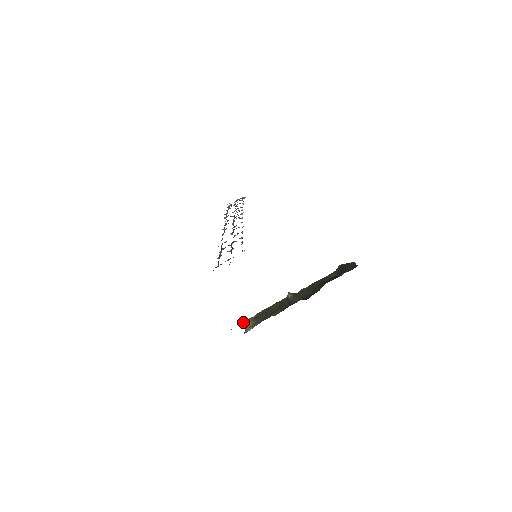
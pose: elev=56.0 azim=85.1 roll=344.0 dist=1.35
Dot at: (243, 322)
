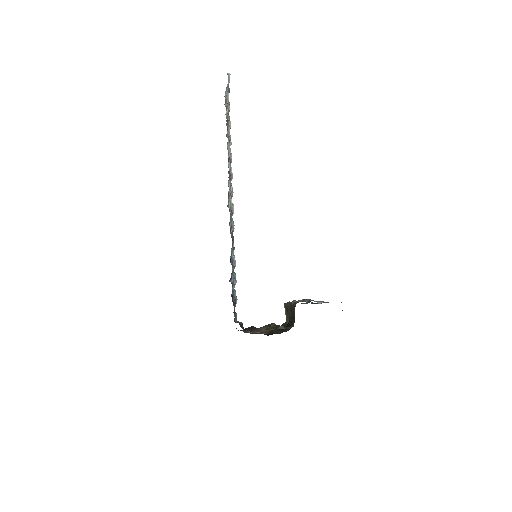
Dot at: (284, 306)
